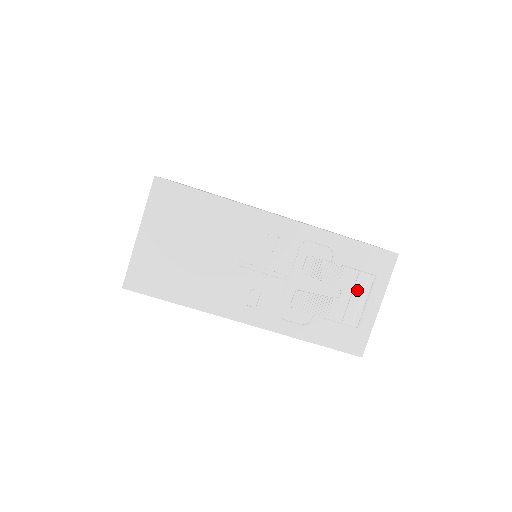
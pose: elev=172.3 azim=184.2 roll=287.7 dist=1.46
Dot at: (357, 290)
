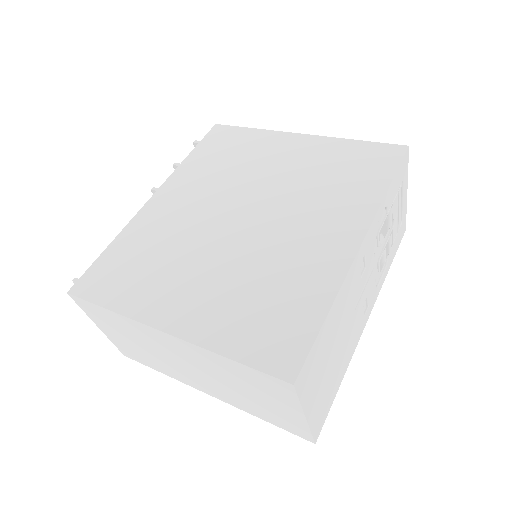
Dot at: (399, 204)
